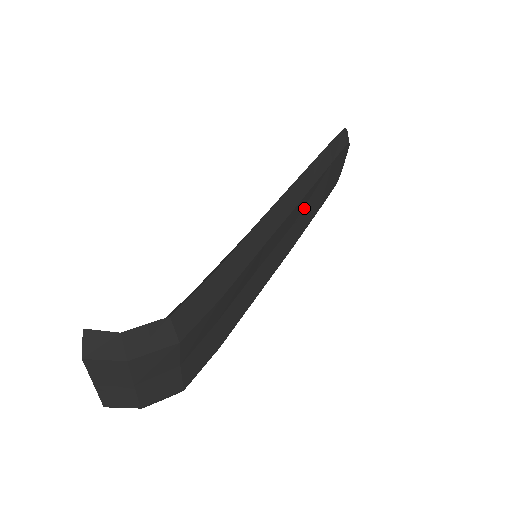
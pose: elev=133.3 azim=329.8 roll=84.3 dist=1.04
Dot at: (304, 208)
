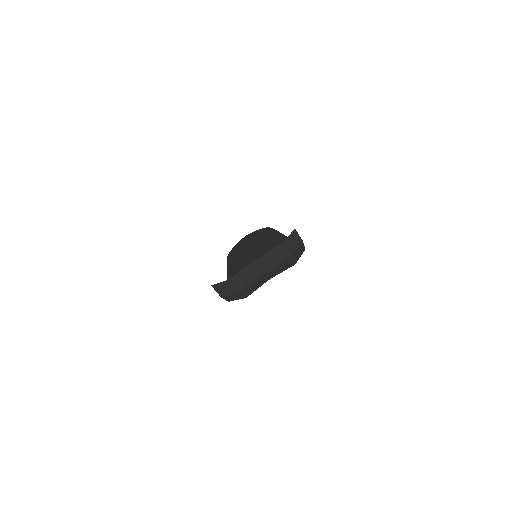
Dot at: occluded
